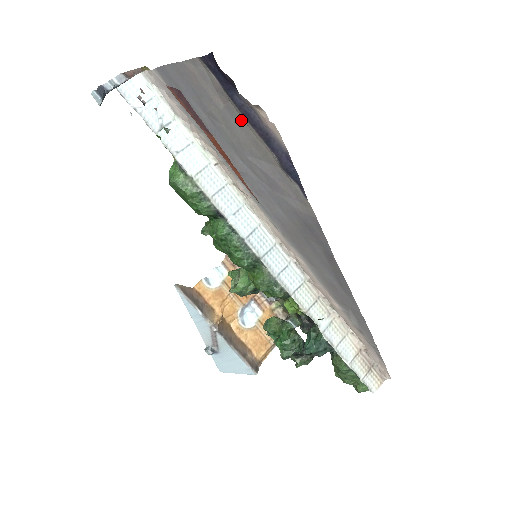
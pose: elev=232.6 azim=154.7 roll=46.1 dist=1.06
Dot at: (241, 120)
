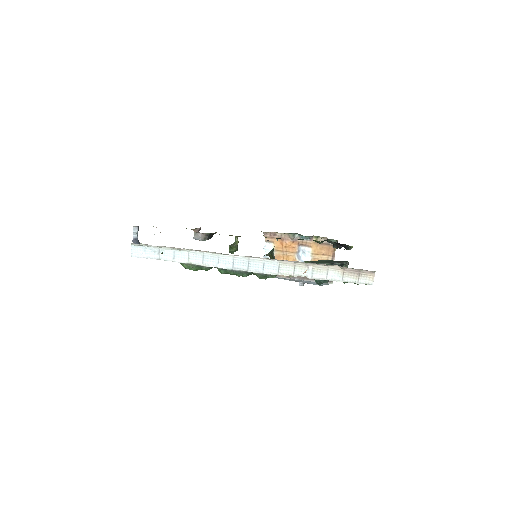
Dot at: occluded
